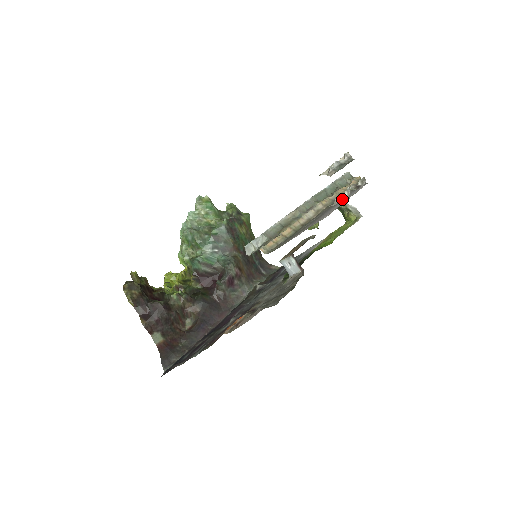
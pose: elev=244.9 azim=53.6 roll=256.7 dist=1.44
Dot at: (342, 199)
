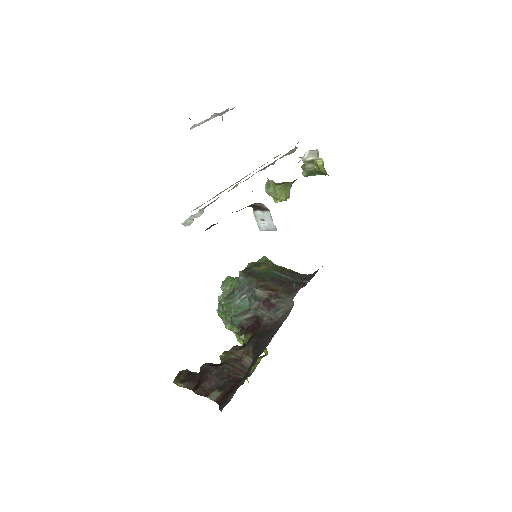
Dot at: occluded
